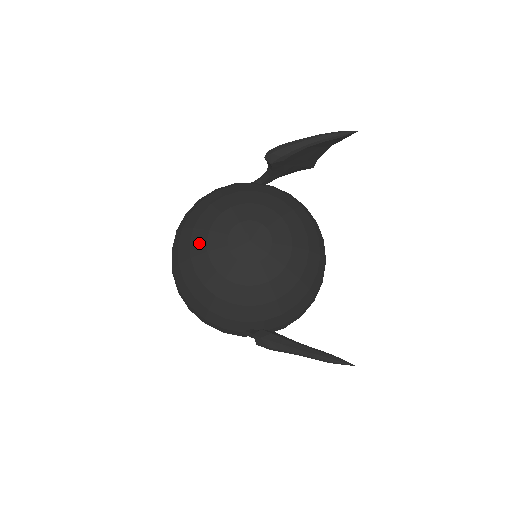
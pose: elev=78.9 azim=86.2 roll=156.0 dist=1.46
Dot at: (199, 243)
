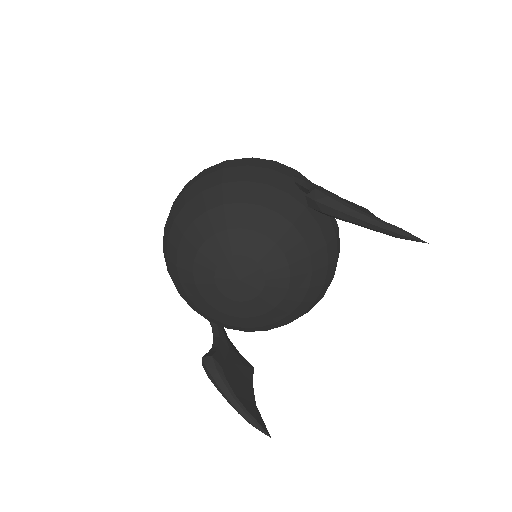
Dot at: (190, 245)
